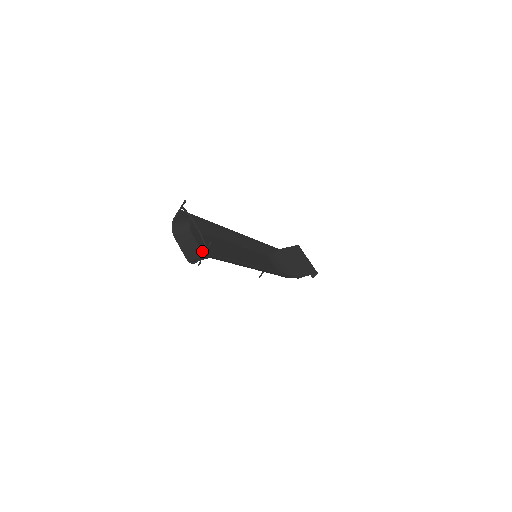
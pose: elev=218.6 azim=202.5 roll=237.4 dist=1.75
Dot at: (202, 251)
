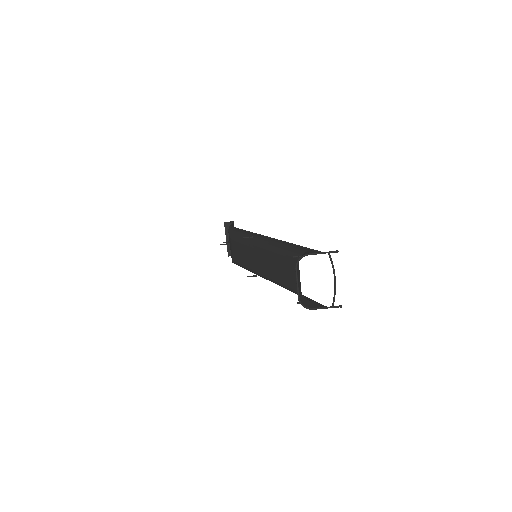
Dot at: occluded
